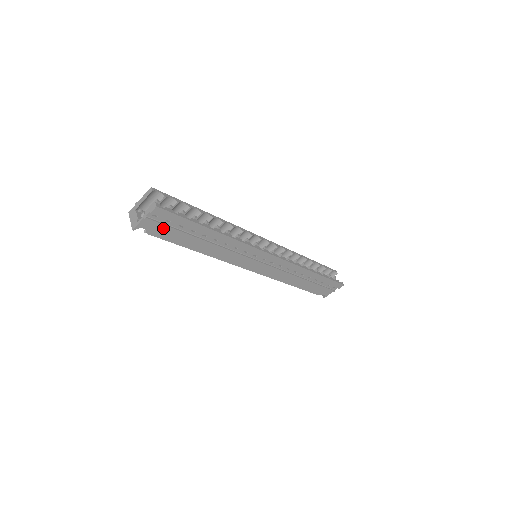
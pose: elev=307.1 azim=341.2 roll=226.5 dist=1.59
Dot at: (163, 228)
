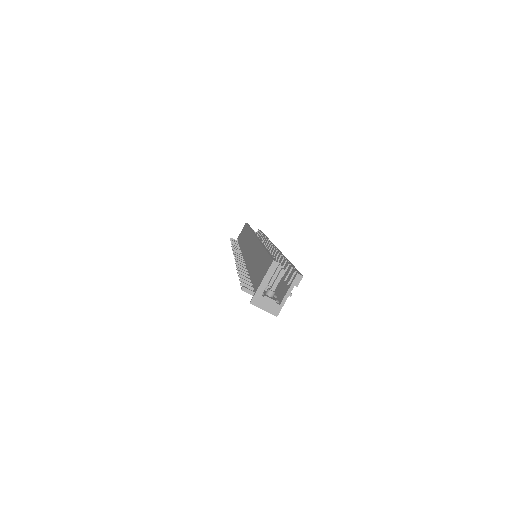
Dot at: occluded
